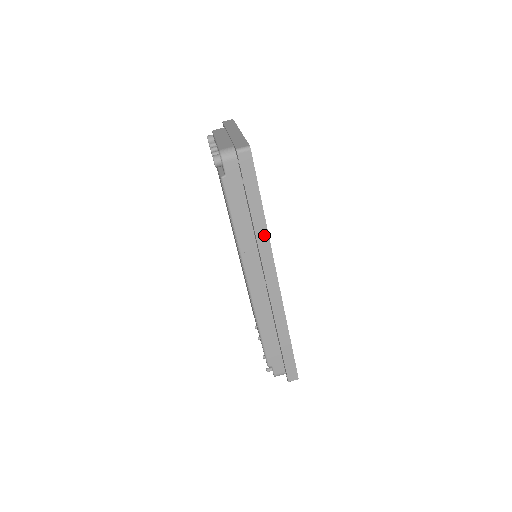
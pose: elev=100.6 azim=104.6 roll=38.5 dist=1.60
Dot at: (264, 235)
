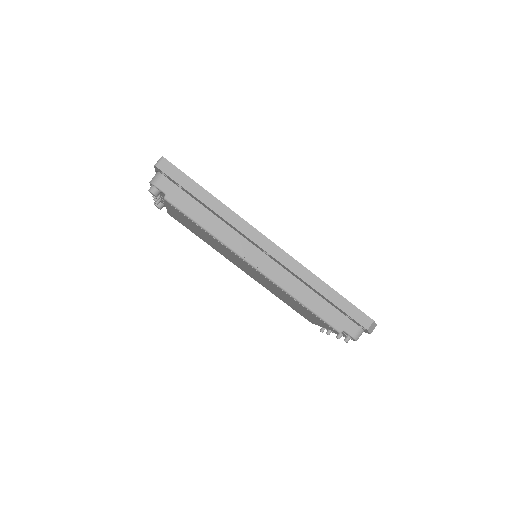
Dot at: (228, 212)
